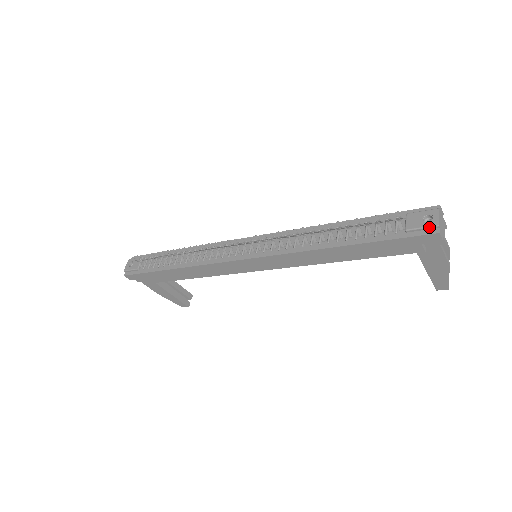
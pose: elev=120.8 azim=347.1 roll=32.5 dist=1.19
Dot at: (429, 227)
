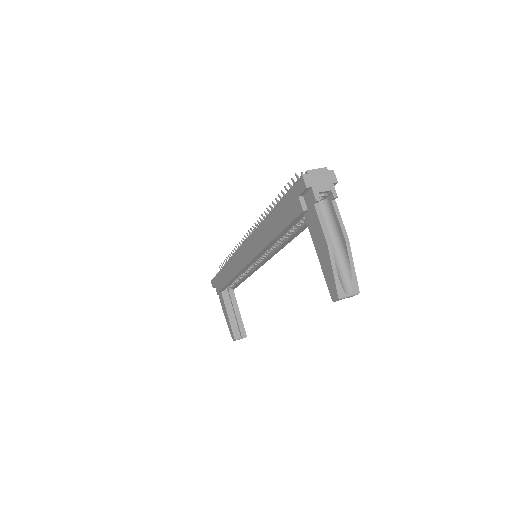
Dot at: occluded
